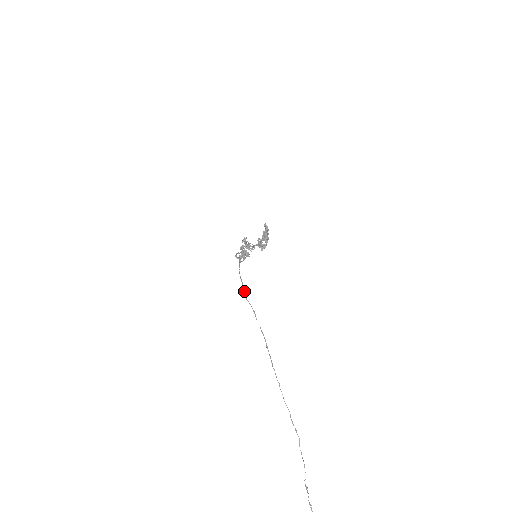
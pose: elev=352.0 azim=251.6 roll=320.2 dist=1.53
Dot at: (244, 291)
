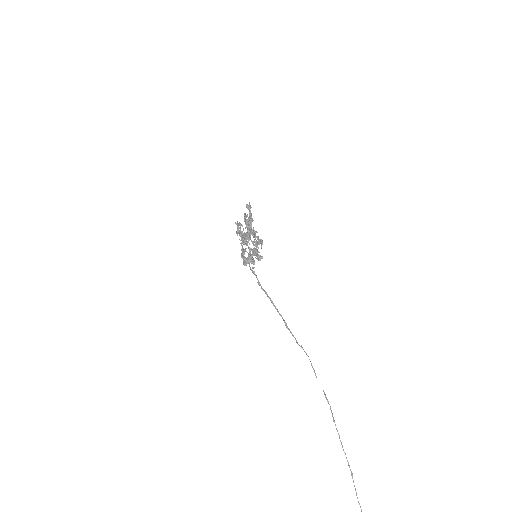
Dot at: occluded
